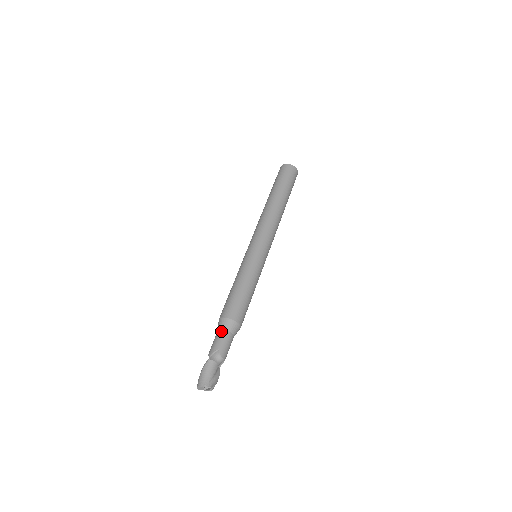
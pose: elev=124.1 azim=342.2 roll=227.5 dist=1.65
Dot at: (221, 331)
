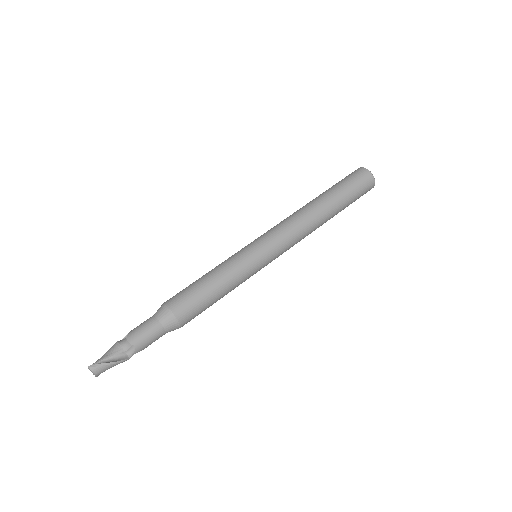
Dot at: occluded
